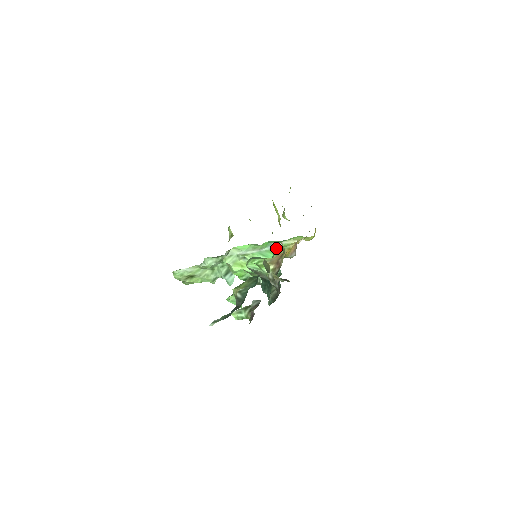
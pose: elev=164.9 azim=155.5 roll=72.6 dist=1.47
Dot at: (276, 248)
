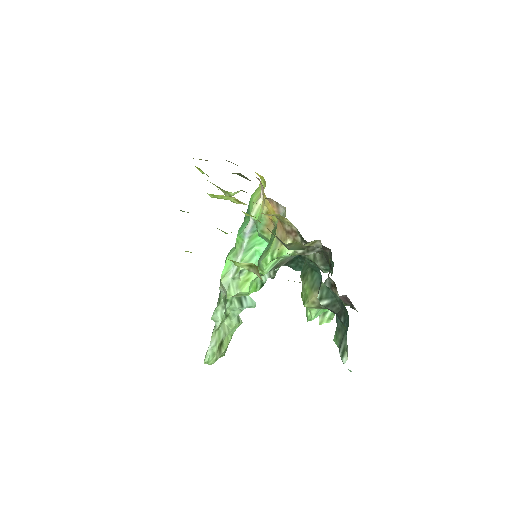
Dot at: (252, 229)
